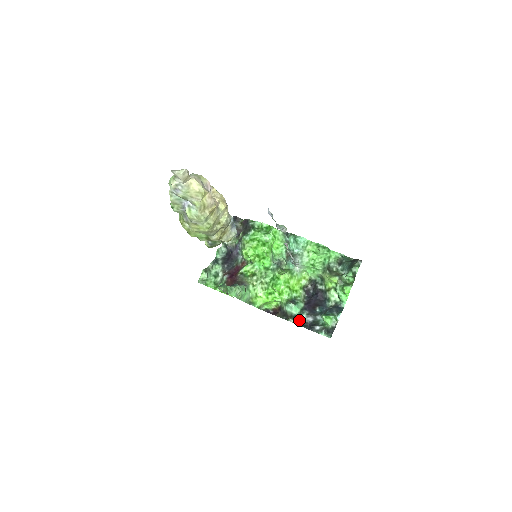
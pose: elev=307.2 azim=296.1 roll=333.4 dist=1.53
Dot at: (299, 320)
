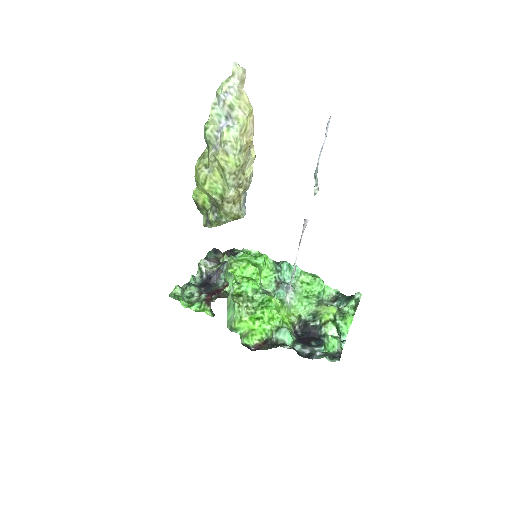
Dot at: (294, 349)
